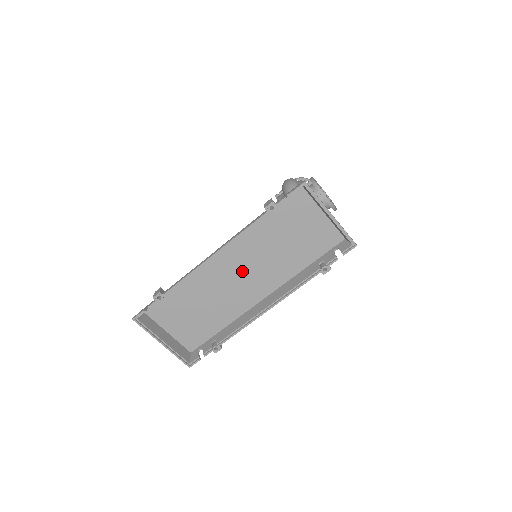
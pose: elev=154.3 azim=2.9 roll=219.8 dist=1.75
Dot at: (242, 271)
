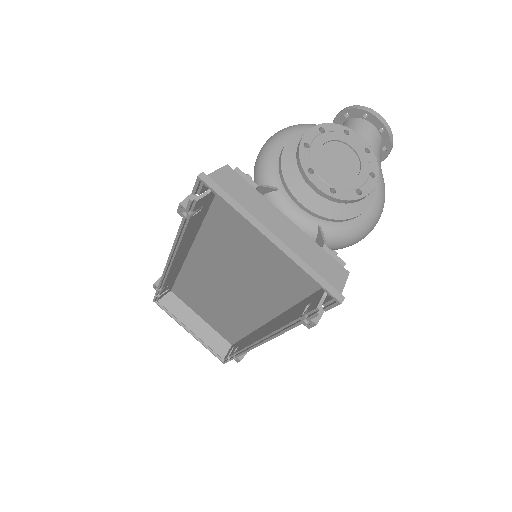
Dot at: (228, 279)
